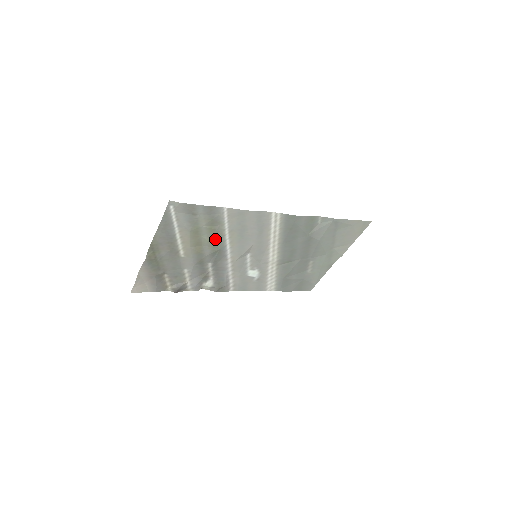
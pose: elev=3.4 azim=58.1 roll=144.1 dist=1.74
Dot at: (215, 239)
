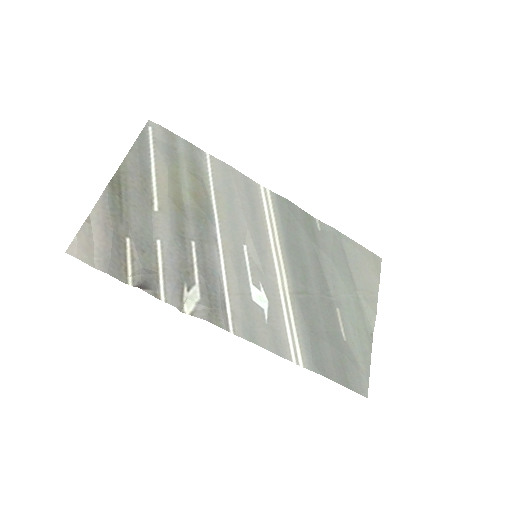
Dot at: (199, 197)
